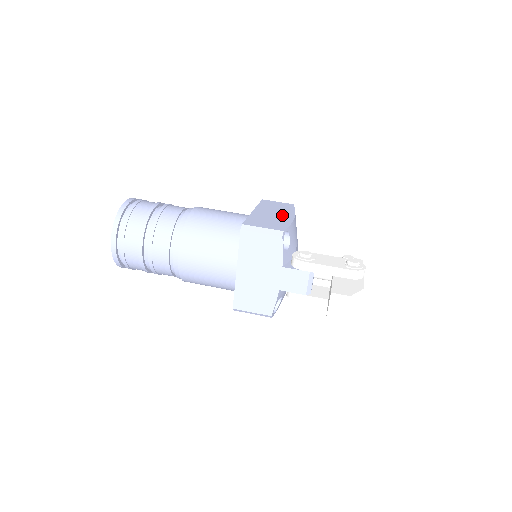
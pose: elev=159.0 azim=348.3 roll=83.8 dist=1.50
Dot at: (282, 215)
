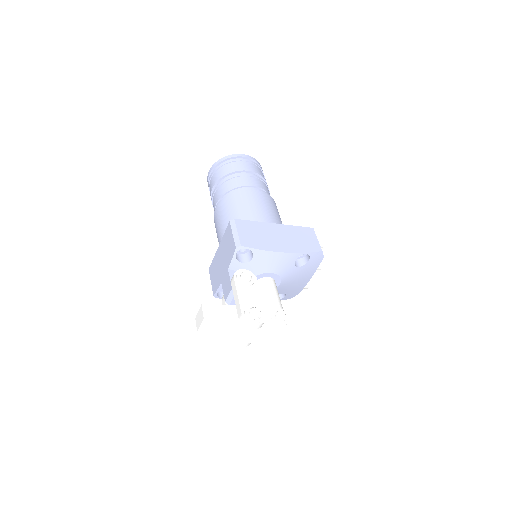
Dot at: (281, 243)
